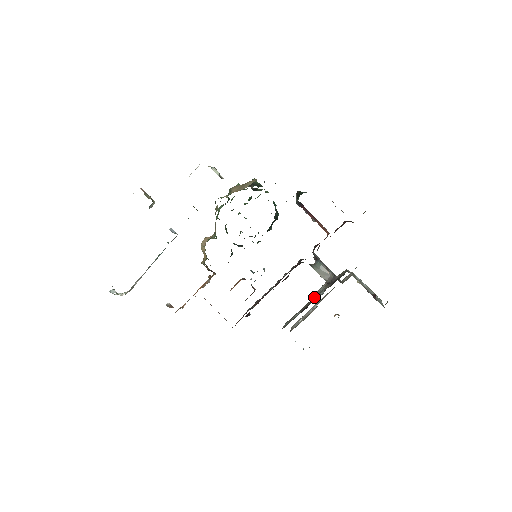
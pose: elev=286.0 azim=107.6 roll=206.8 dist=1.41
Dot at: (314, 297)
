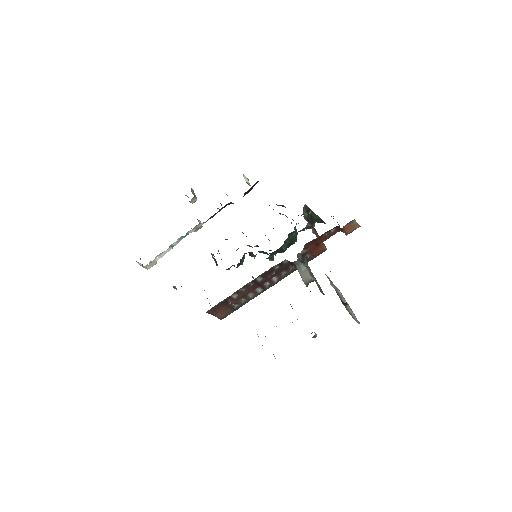
Dot at: occluded
